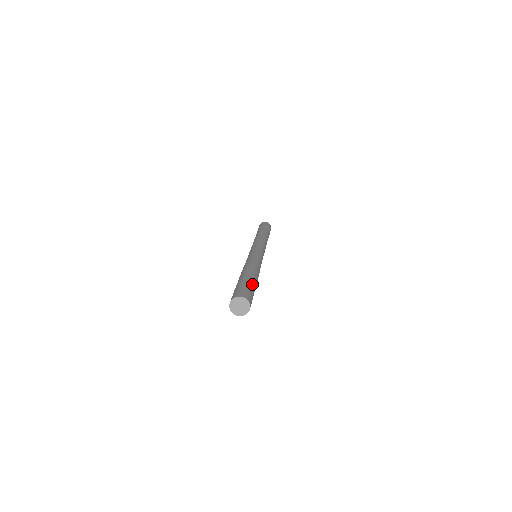
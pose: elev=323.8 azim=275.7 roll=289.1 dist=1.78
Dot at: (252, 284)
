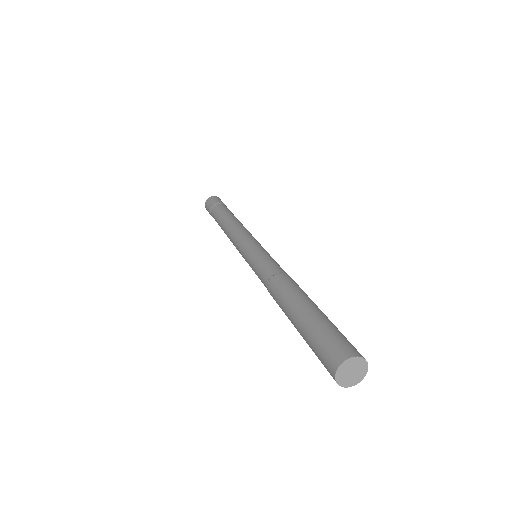
Dot at: occluded
